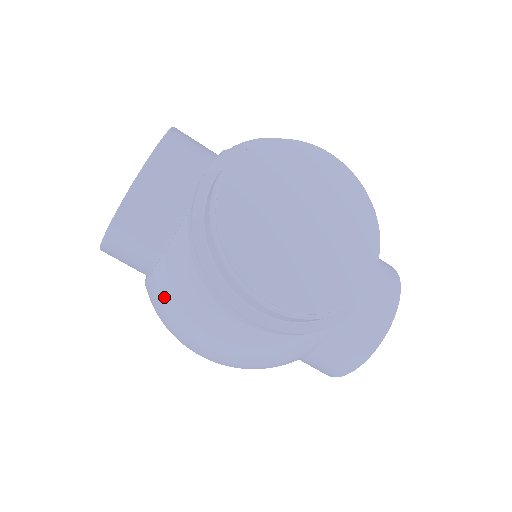
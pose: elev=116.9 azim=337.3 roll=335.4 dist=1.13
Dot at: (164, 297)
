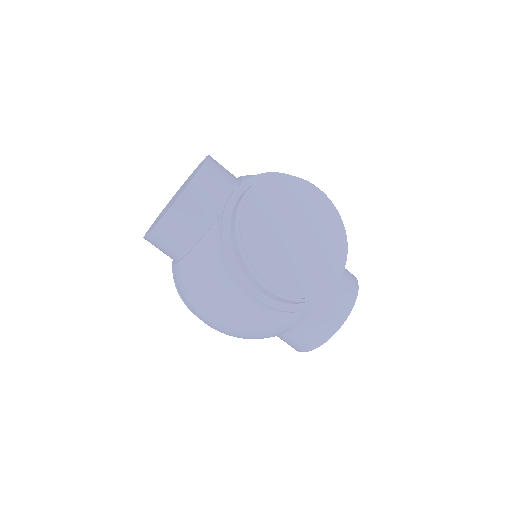
Dot at: (191, 277)
